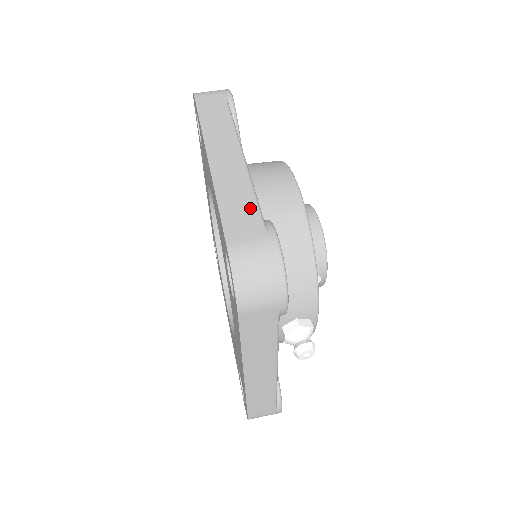
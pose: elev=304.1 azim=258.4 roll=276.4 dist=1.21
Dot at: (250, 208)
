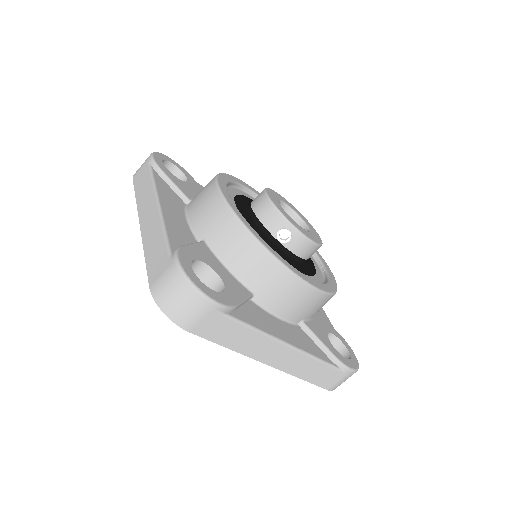
Dot at: (325, 370)
